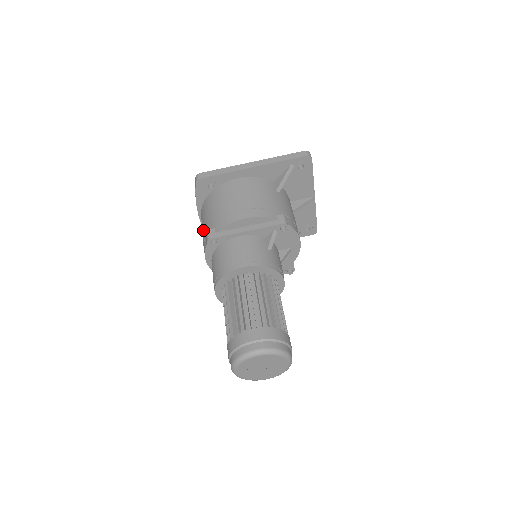
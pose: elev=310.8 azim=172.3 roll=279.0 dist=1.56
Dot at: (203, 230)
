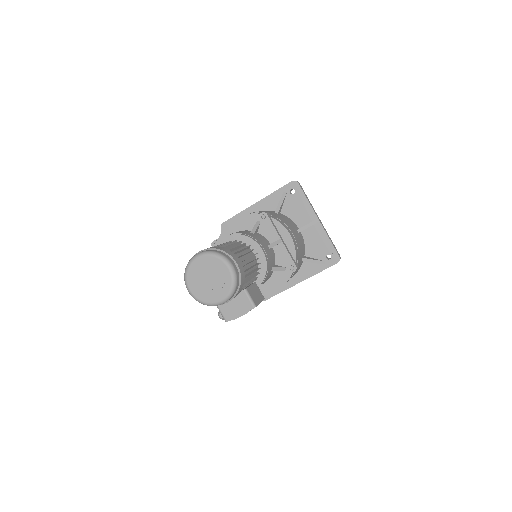
Dot at: occluded
